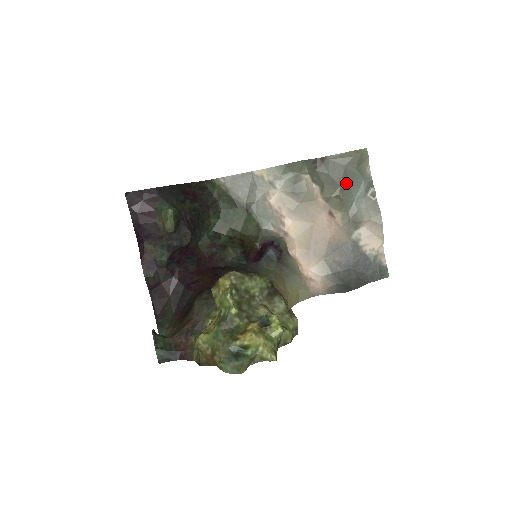
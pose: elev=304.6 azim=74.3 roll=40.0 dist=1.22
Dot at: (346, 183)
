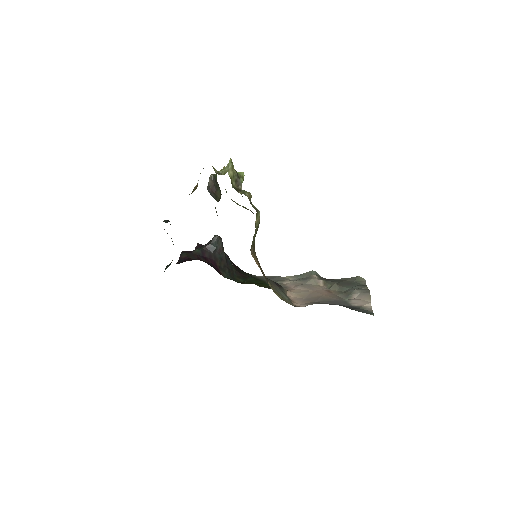
Dot at: (345, 284)
